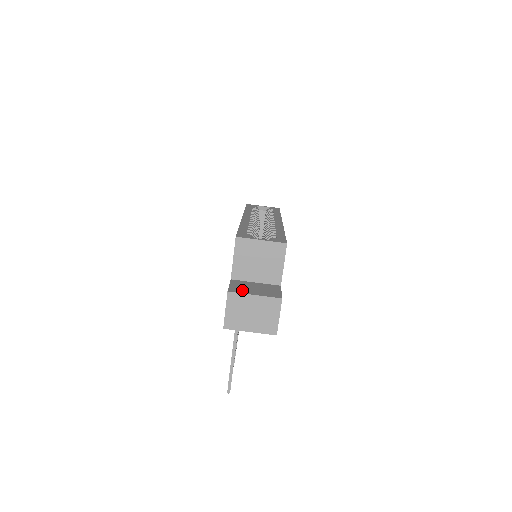
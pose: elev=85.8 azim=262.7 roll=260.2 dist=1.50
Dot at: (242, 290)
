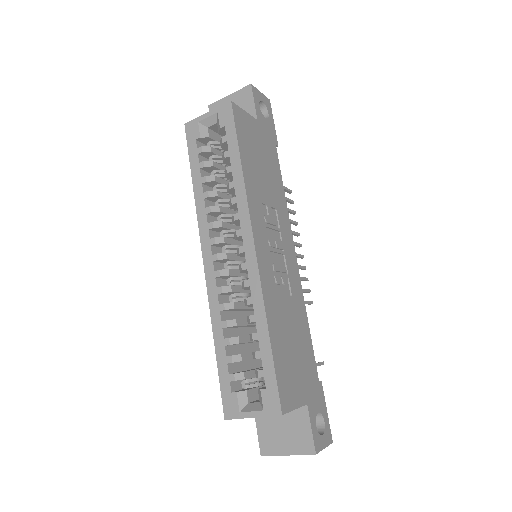
Dot at: (272, 446)
